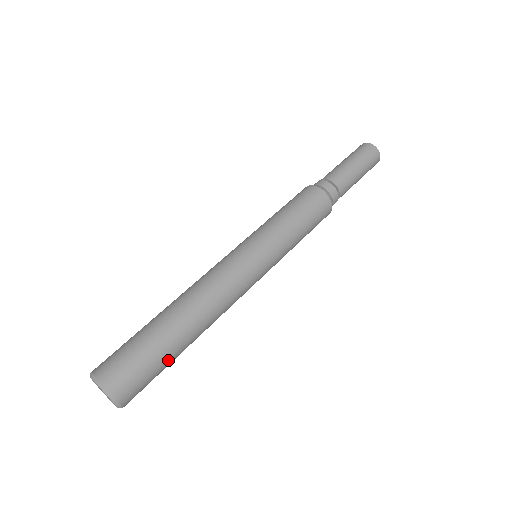
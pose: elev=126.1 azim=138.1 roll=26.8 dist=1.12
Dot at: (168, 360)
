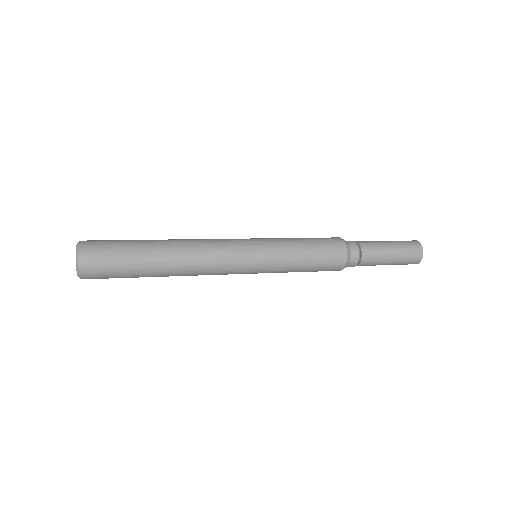
Dot at: (132, 243)
